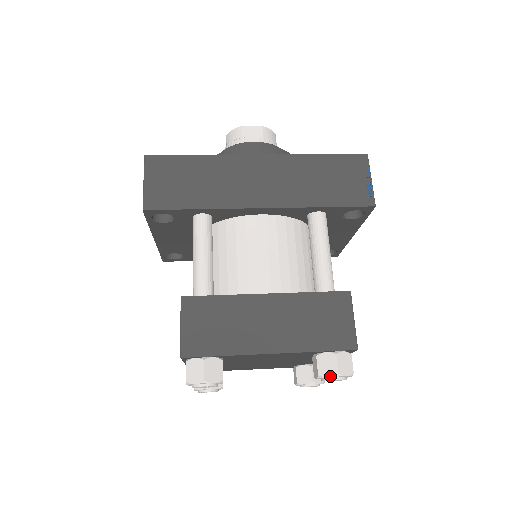
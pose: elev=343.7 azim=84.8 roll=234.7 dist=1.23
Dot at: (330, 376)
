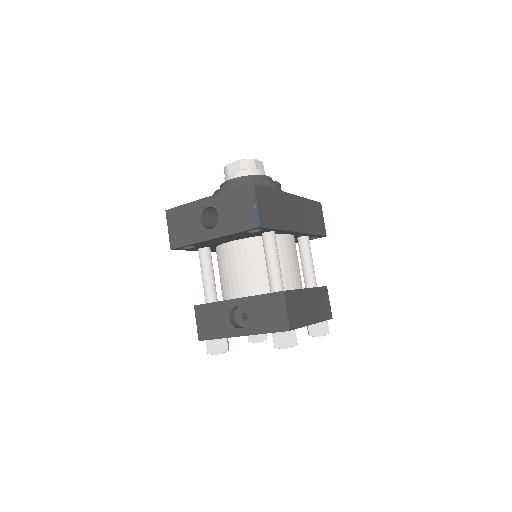
Dot at: occluded
